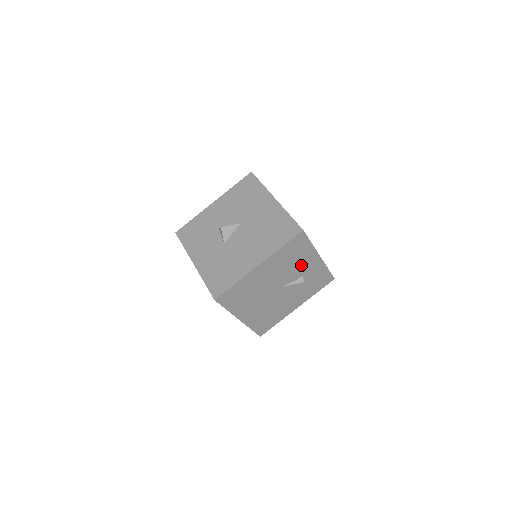
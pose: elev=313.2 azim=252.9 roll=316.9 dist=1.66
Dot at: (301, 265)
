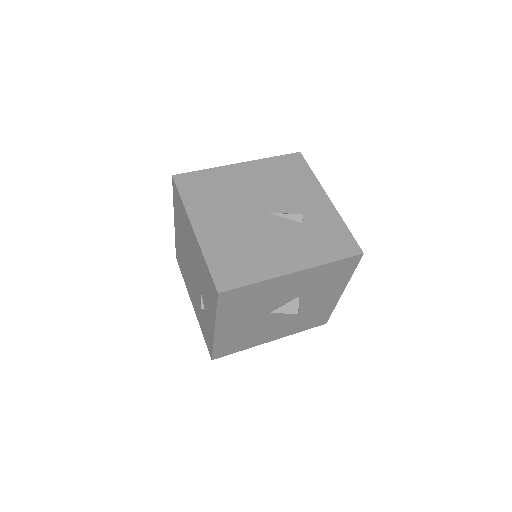
Dot at: (299, 196)
